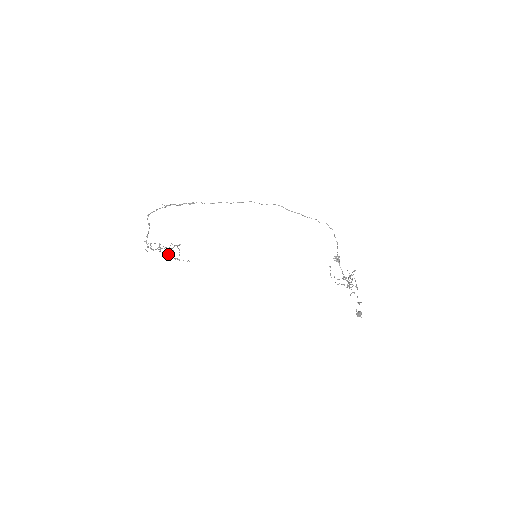
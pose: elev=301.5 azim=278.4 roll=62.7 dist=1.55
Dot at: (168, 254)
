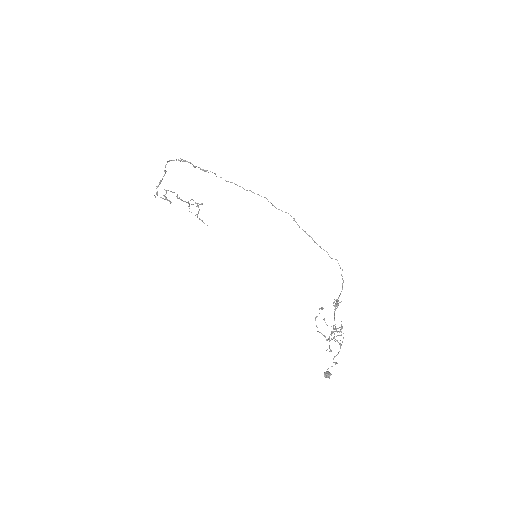
Dot at: (189, 208)
